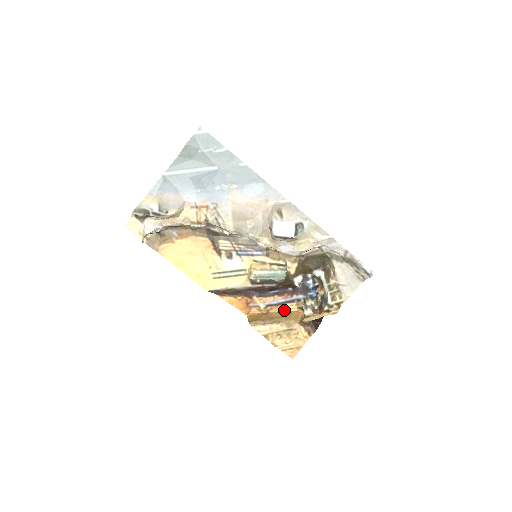
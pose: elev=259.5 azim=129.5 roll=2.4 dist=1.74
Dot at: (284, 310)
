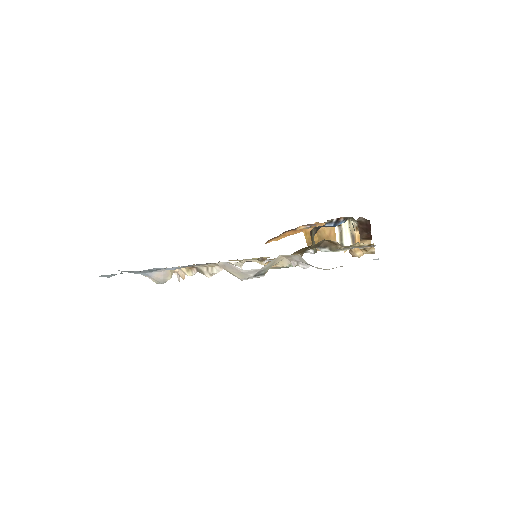
Dot at: occluded
